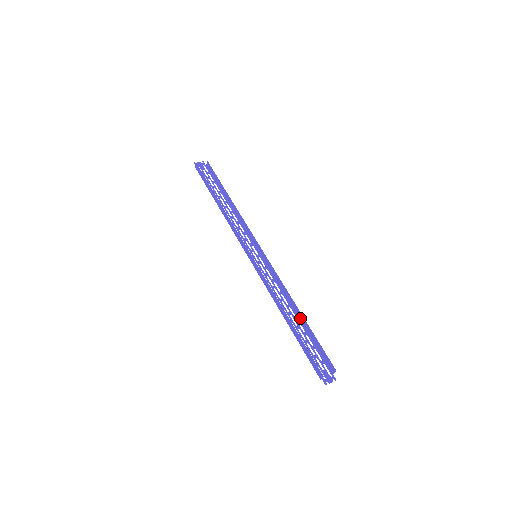
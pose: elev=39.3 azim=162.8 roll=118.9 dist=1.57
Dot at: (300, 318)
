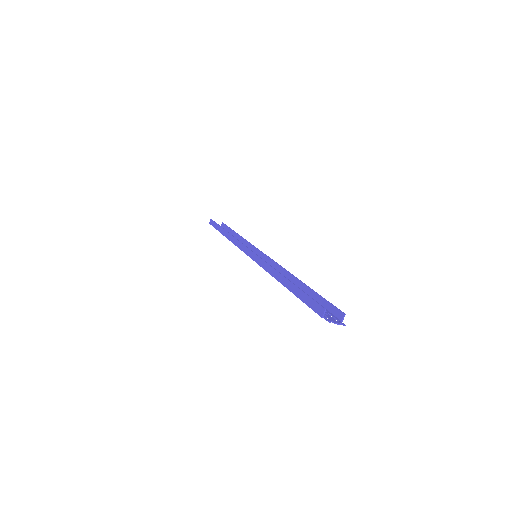
Dot at: (300, 287)
